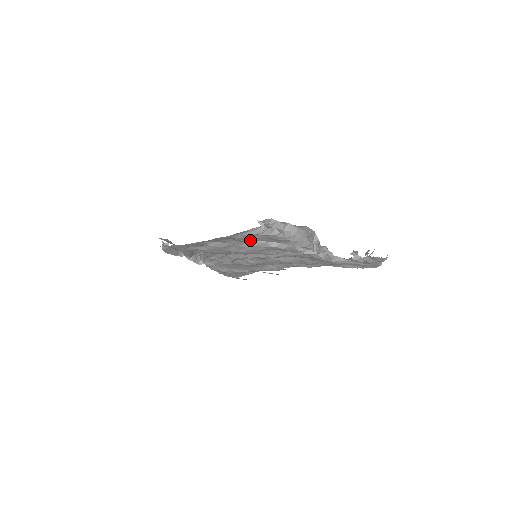
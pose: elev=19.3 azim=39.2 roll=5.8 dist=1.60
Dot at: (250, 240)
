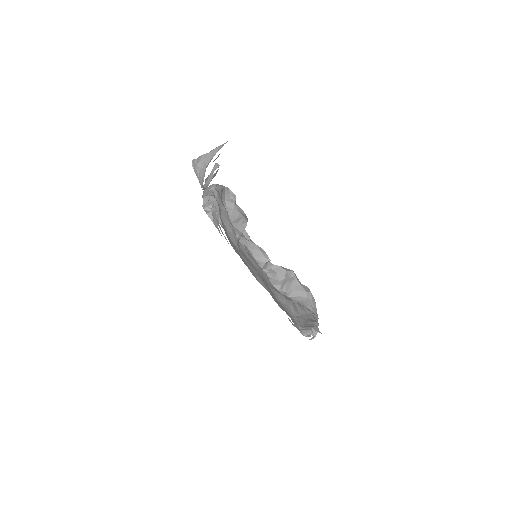
Dot at: occluded
